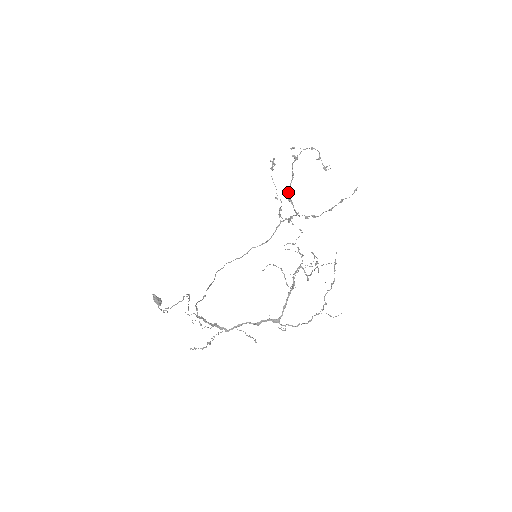
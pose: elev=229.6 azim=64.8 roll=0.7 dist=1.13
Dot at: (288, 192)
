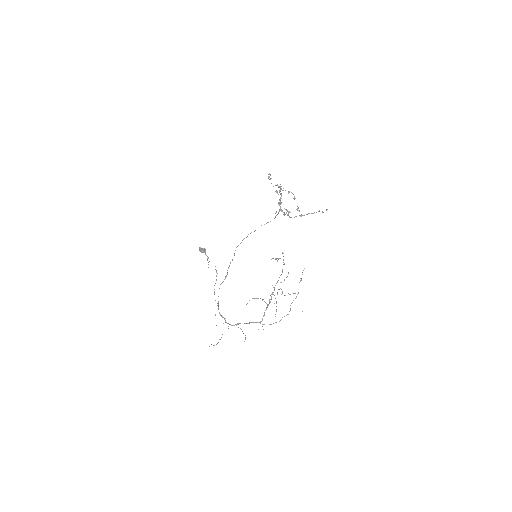
Dot at: (279, 205)
